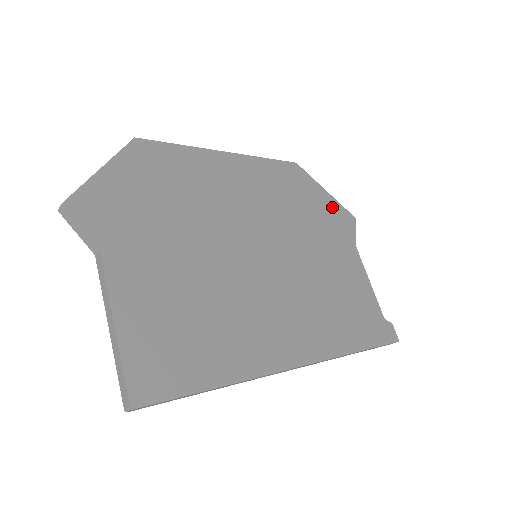
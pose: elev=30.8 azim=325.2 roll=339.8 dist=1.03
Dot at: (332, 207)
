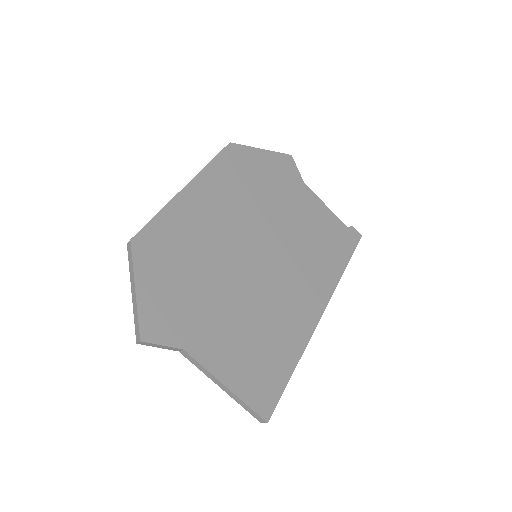
Dot at: (273, 161)
